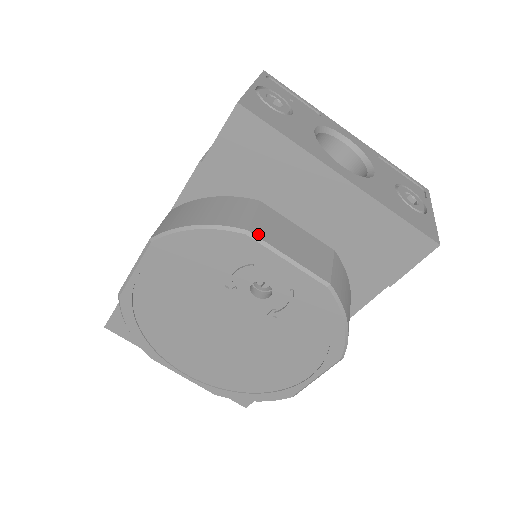
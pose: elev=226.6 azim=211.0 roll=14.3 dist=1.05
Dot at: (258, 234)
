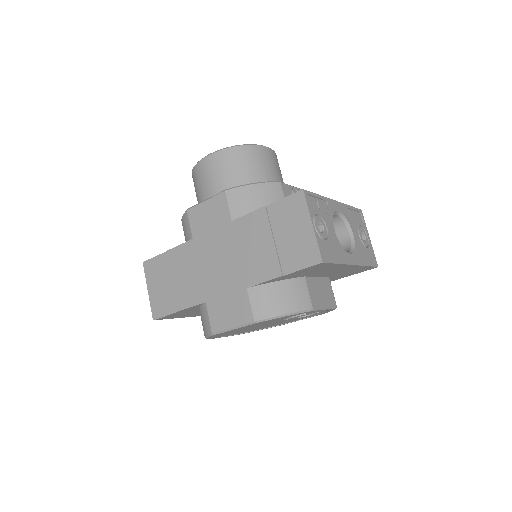
Dot at: (315, 306)
